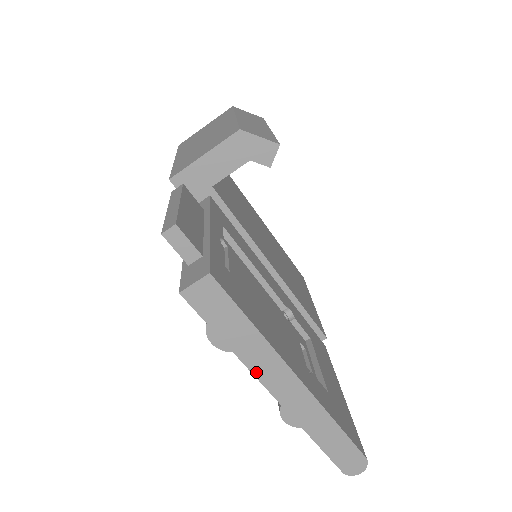
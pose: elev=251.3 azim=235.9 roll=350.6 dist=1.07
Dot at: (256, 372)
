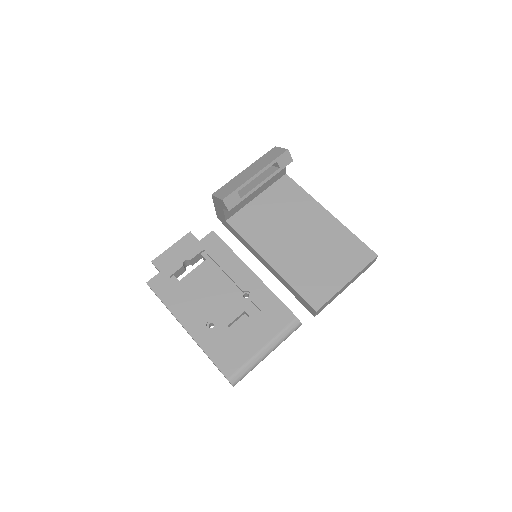
Dot at: occluded
